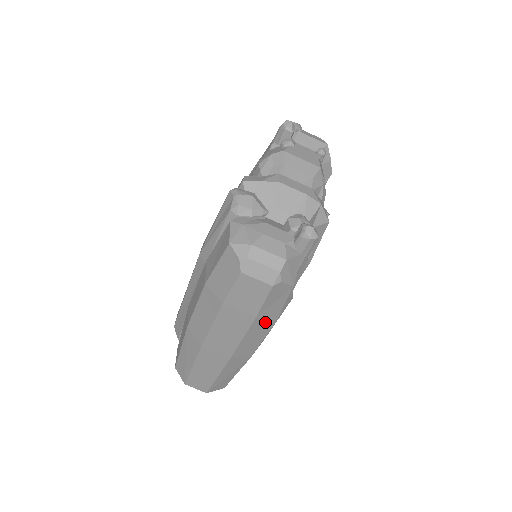
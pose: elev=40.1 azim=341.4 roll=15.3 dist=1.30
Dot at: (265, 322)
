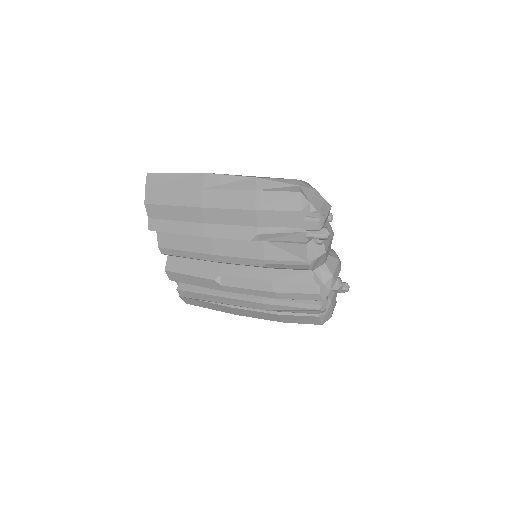
Dot at: occluded
